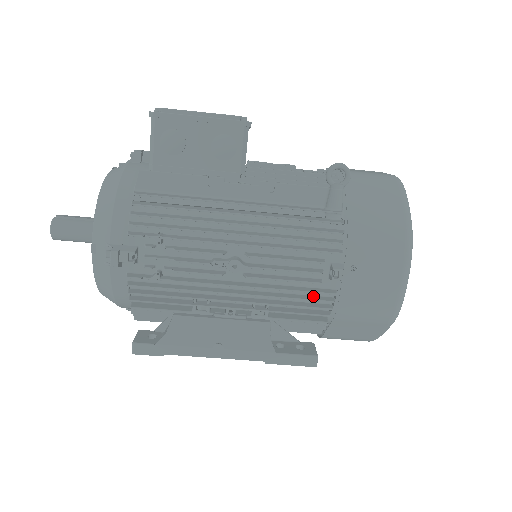
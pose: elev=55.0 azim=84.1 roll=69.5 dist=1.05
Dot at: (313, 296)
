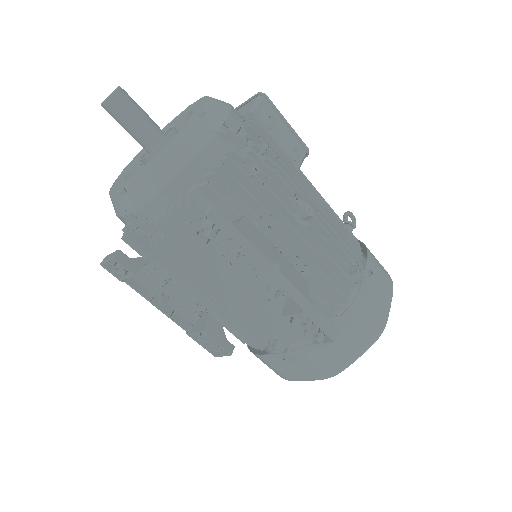
Dot at: (336, 283)
